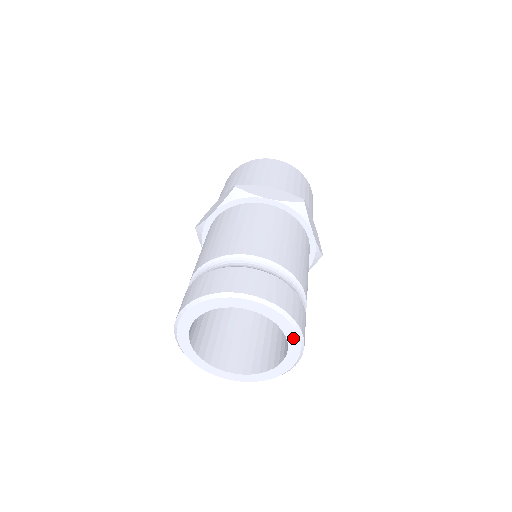
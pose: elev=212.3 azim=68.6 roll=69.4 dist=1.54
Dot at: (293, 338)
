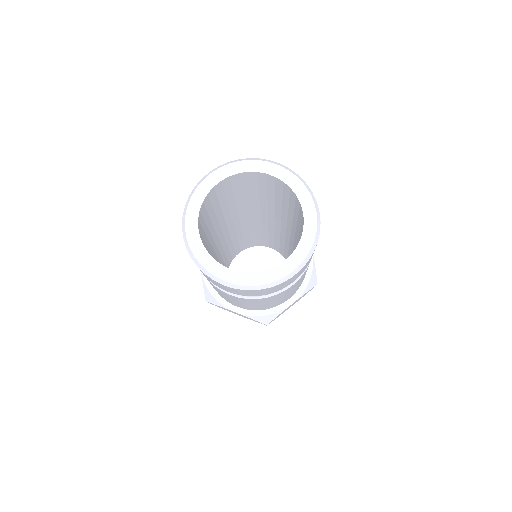
Dot at: (310, 216)
